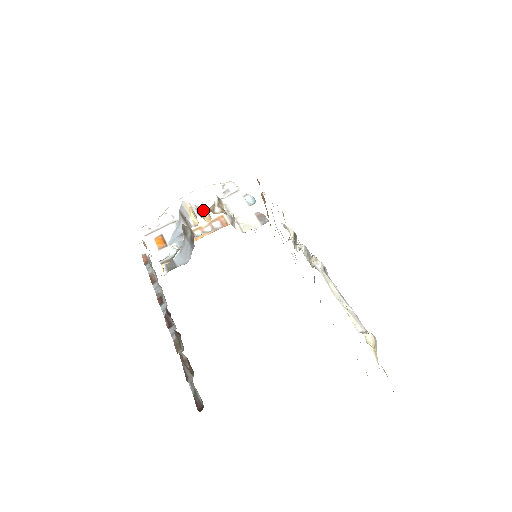
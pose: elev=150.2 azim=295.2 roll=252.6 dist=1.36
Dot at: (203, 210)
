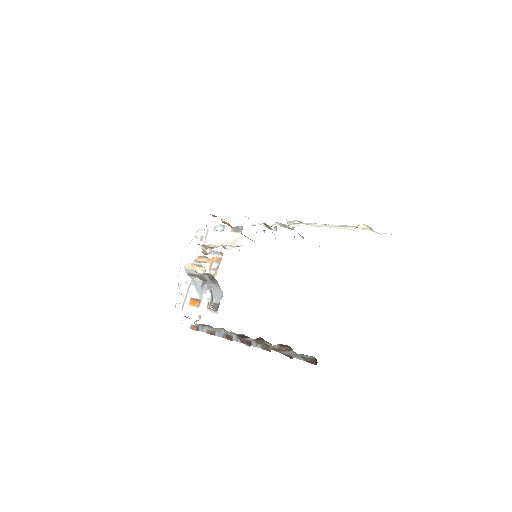
Dot at: (200, 259)
